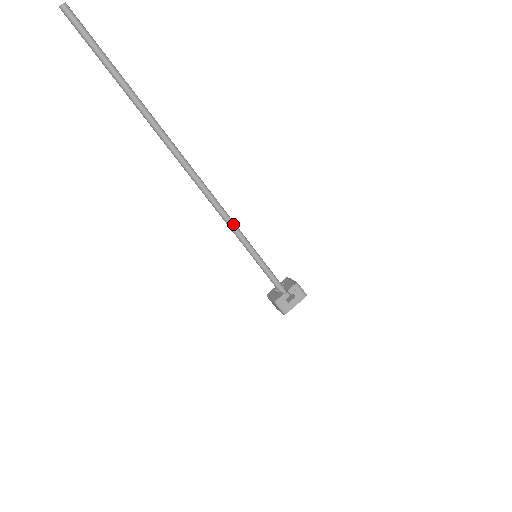
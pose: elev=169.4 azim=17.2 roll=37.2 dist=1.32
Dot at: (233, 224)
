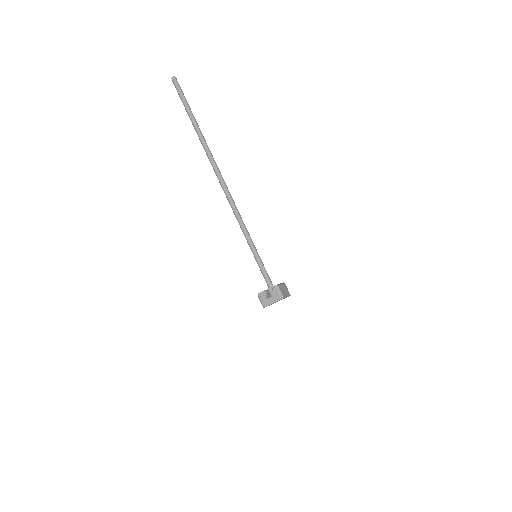
Dot at: (243, 227)
